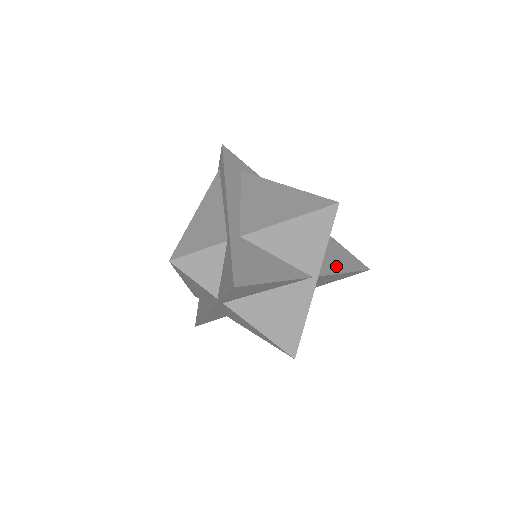
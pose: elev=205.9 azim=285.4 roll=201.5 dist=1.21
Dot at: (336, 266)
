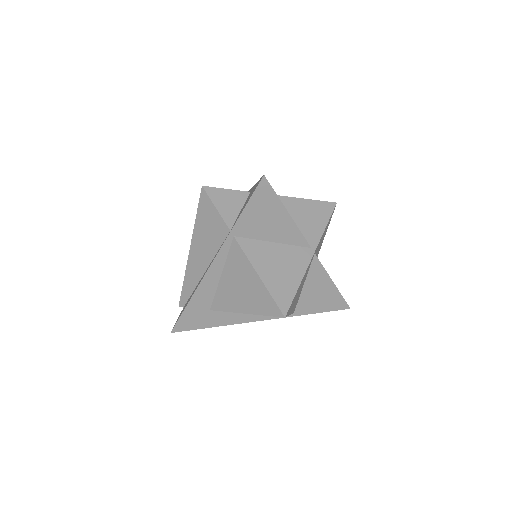
Dot at: occluded
